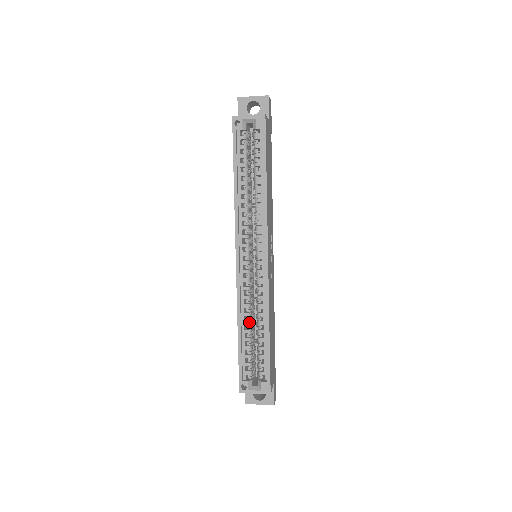
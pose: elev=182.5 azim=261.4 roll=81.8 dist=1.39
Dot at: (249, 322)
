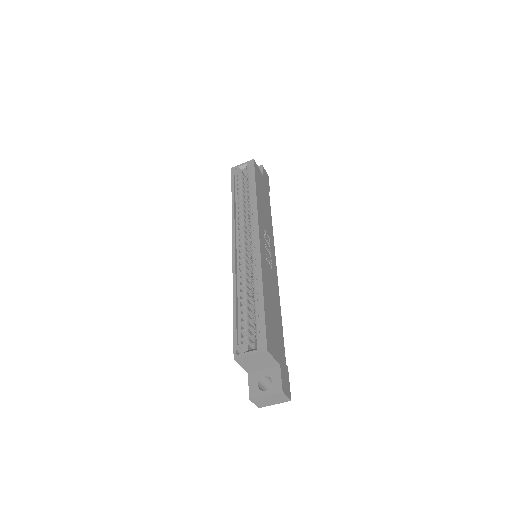
Dot at: (245, 292)
